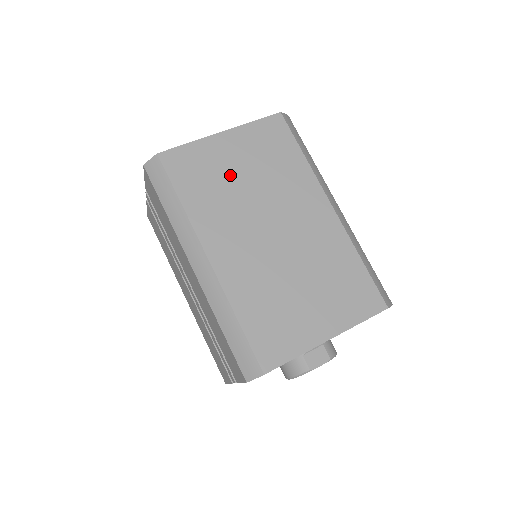
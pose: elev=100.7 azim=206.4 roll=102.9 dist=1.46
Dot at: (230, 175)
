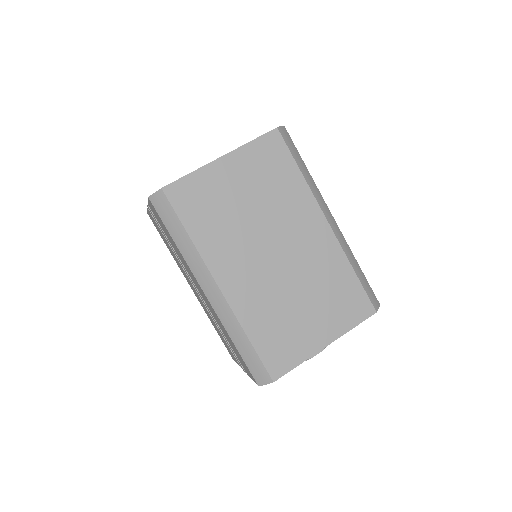
Dot at: (233, 202)
